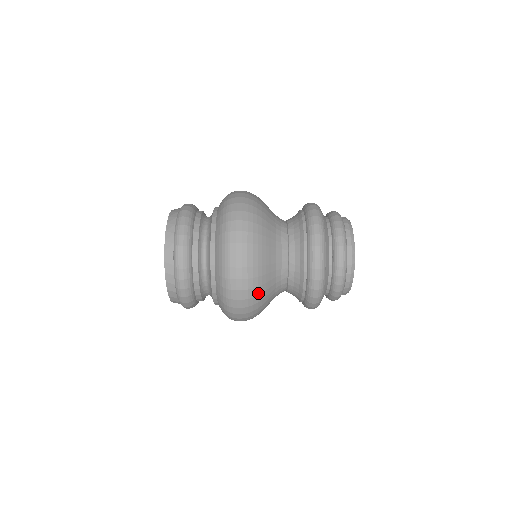
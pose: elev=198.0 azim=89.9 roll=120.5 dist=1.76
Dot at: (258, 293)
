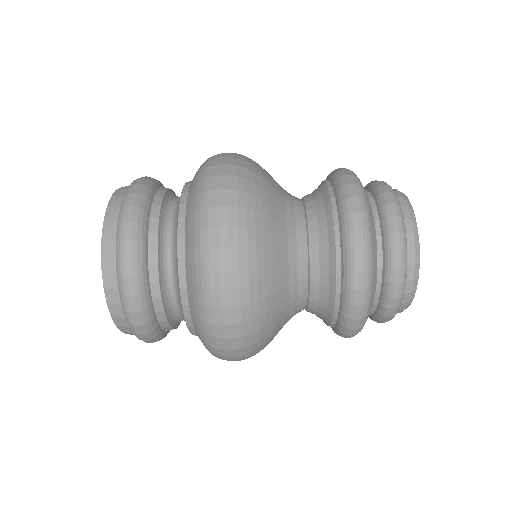
Dot at: (259, 297)
